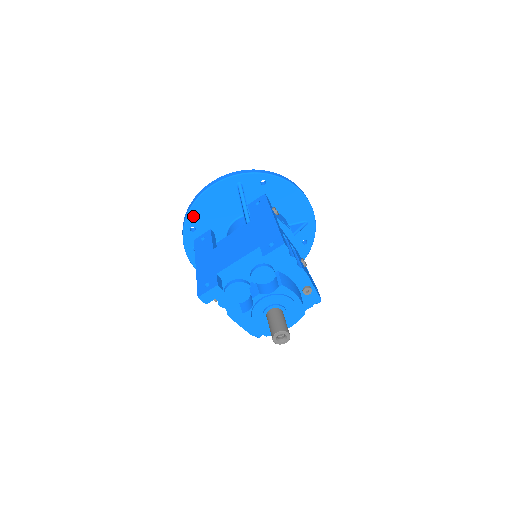
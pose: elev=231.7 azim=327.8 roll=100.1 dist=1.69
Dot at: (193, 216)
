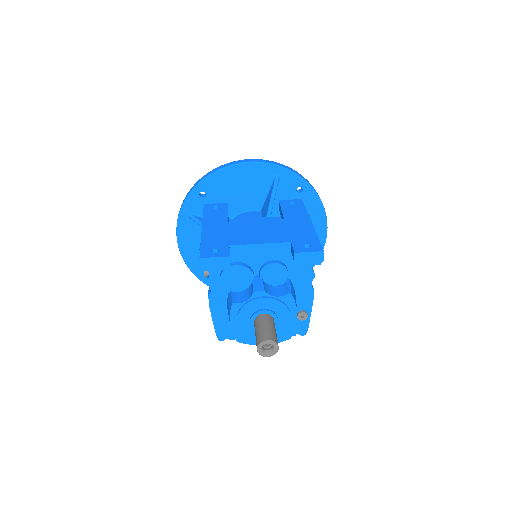
Dot at: (212, 181)
